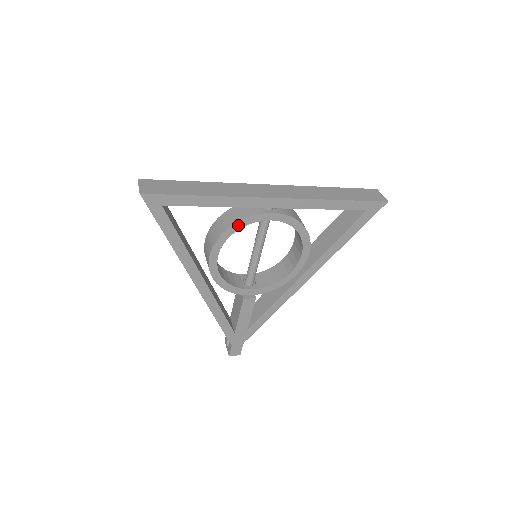
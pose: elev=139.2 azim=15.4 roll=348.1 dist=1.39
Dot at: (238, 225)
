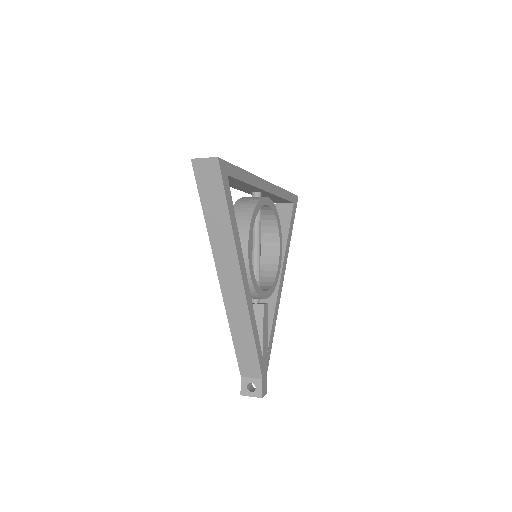
Dot at: (257, 208)
